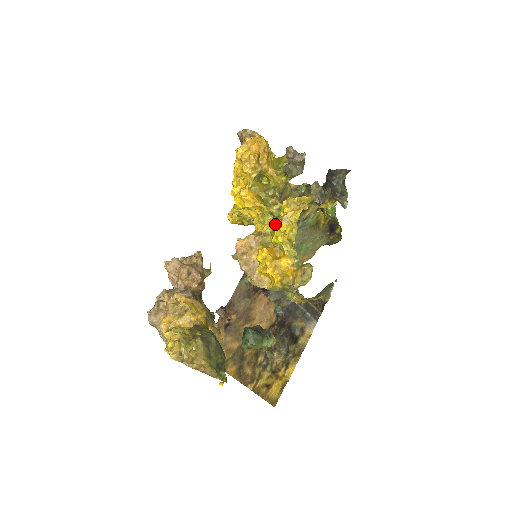
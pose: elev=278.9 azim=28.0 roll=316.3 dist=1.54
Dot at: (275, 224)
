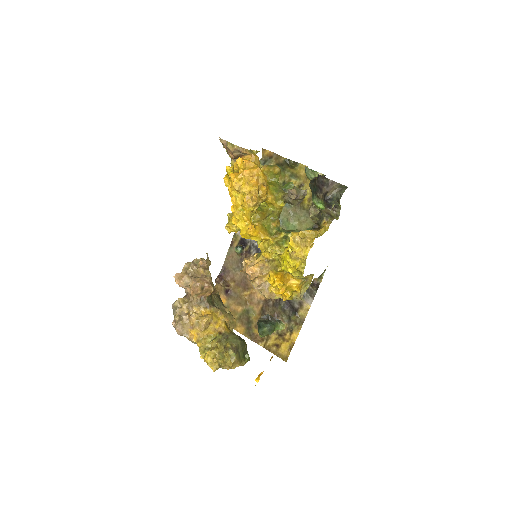
Dot at: (283, 256)
